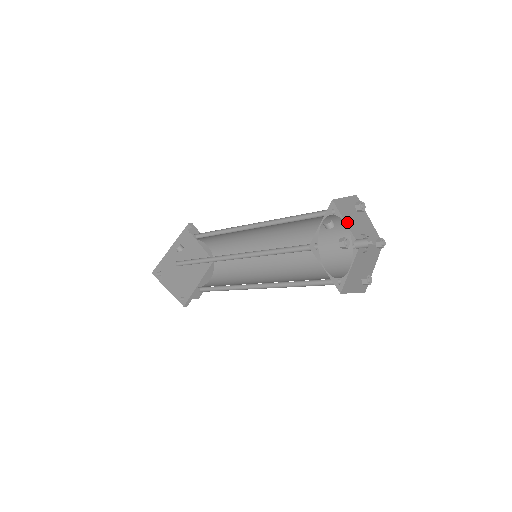
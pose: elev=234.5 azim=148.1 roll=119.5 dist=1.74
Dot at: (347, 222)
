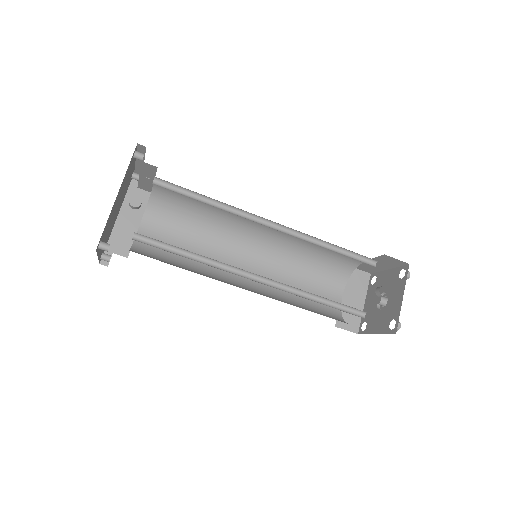
Dot at: occluded
